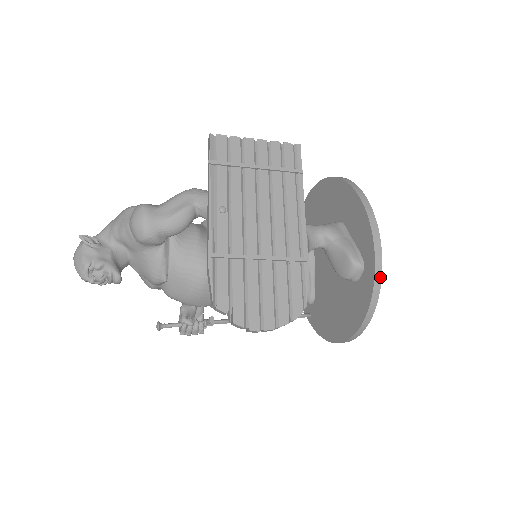
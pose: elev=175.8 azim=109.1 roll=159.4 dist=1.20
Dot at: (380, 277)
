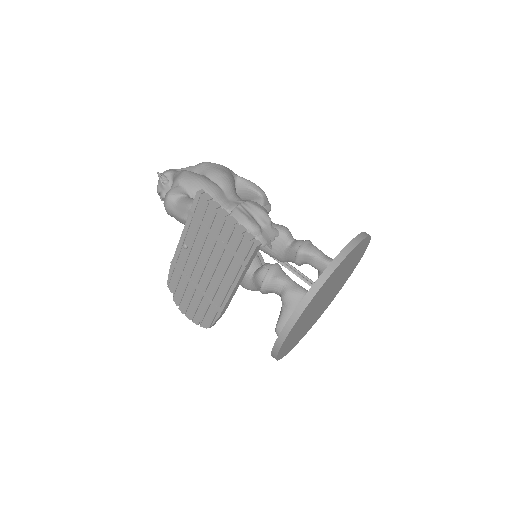
Dot at: (275, 357)
